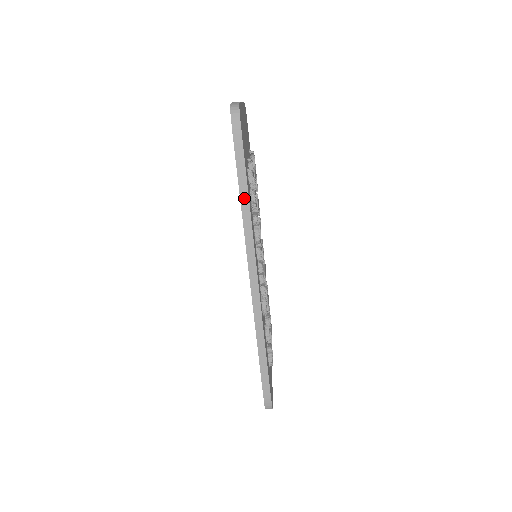
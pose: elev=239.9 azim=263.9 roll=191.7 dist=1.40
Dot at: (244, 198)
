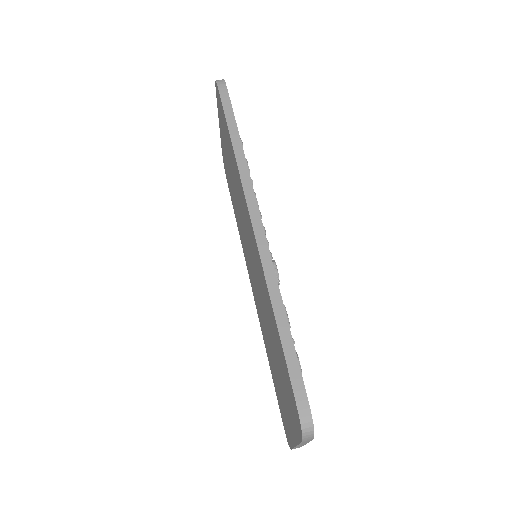
Dot at: (235, 138)
